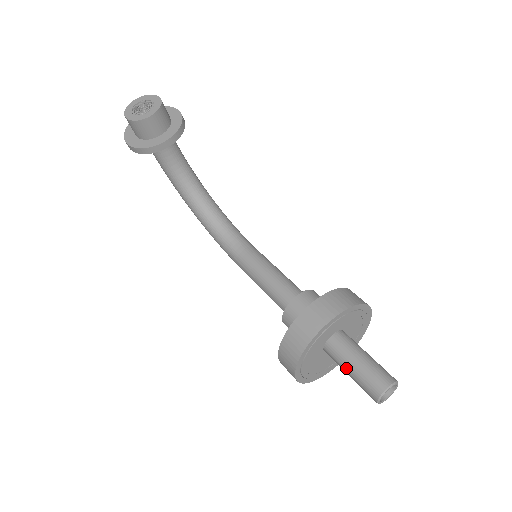
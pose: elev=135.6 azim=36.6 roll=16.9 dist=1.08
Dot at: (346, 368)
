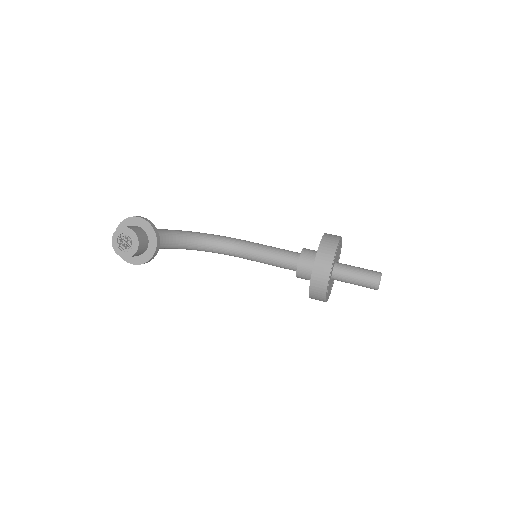
Dot at: occluded
